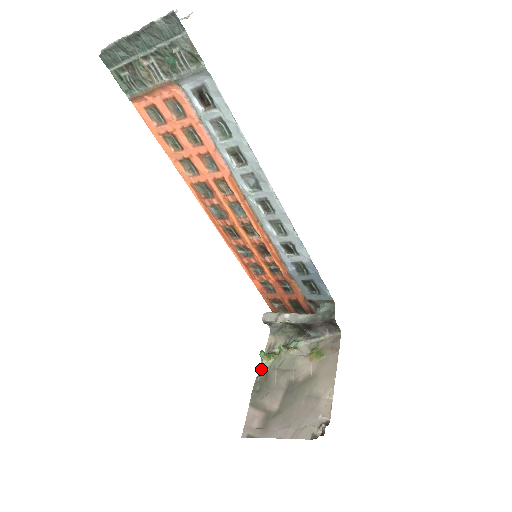
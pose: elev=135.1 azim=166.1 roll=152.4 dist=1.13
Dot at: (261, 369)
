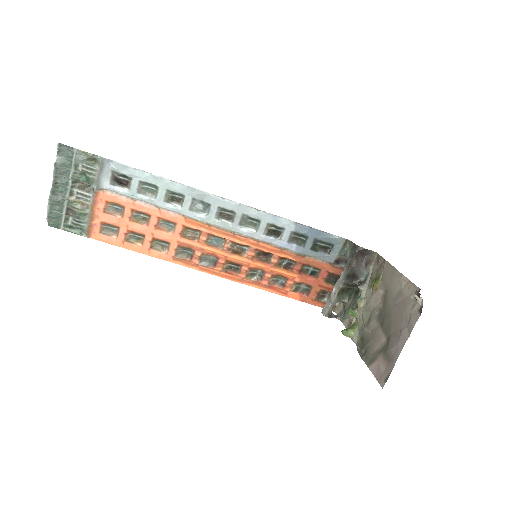
Dot at: (355, 342)
